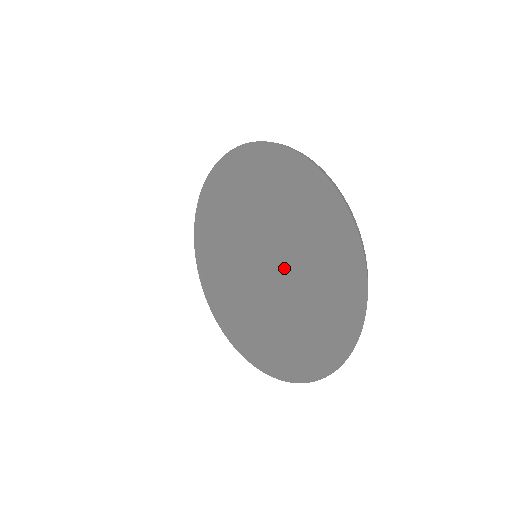
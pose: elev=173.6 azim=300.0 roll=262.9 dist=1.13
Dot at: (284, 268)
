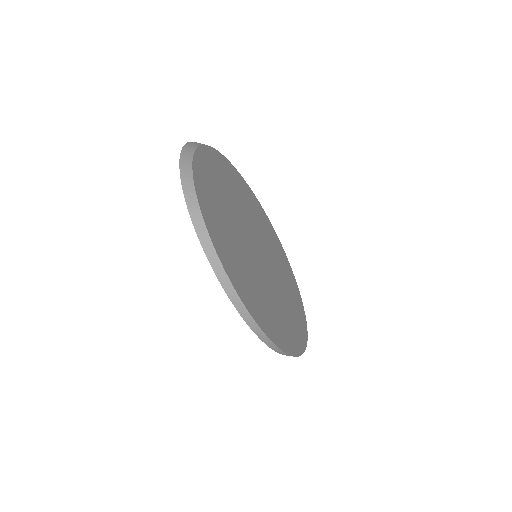
Dot at: occluded
